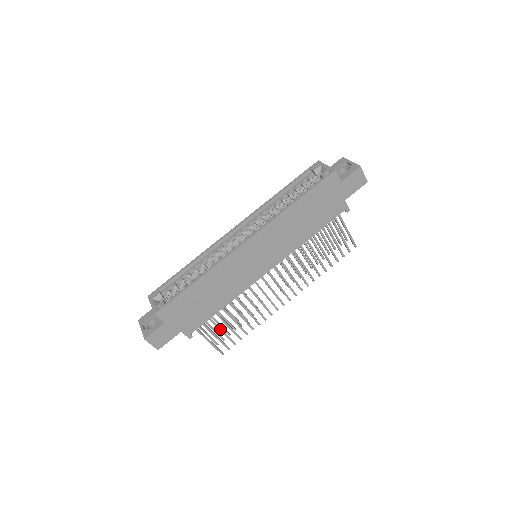
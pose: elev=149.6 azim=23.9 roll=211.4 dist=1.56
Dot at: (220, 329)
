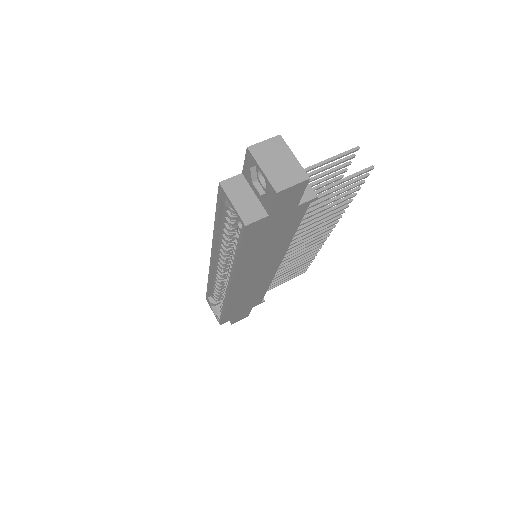
Dot at: (283, 278)
